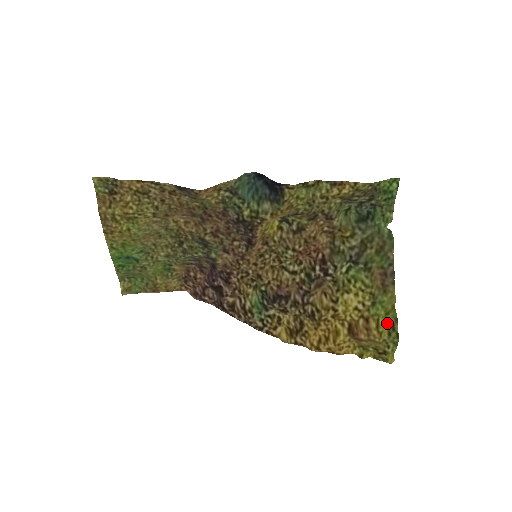
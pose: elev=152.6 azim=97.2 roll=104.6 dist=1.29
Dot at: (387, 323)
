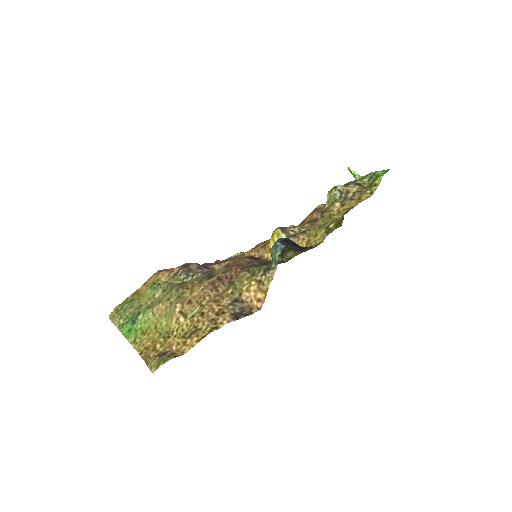
Dot at: (336, 223)
